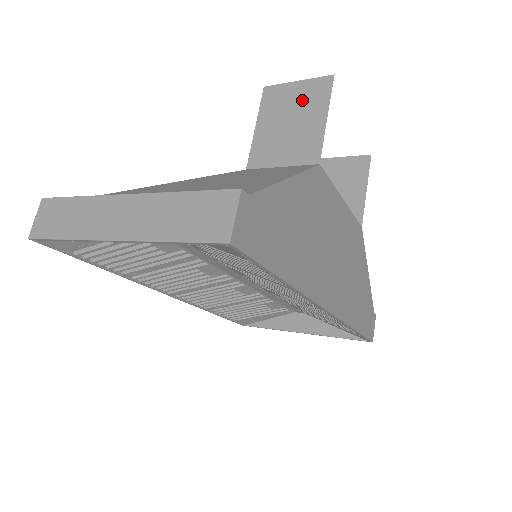
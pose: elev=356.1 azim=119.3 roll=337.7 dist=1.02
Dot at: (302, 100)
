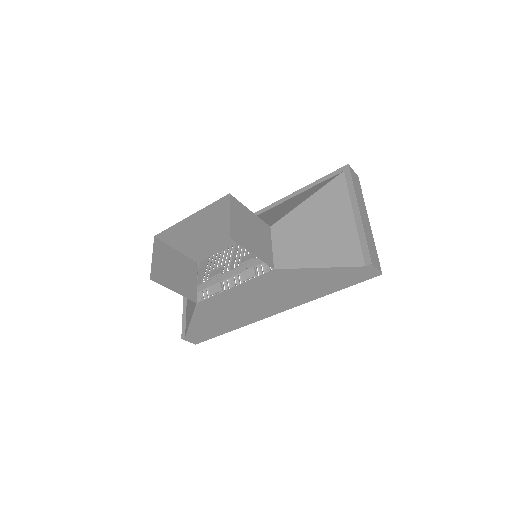
Dot at: (164, 269)
